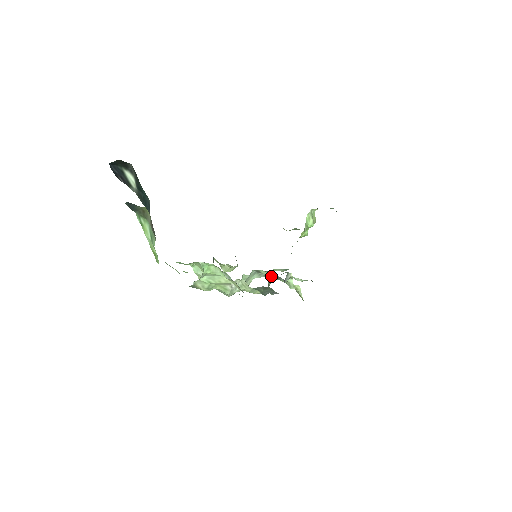
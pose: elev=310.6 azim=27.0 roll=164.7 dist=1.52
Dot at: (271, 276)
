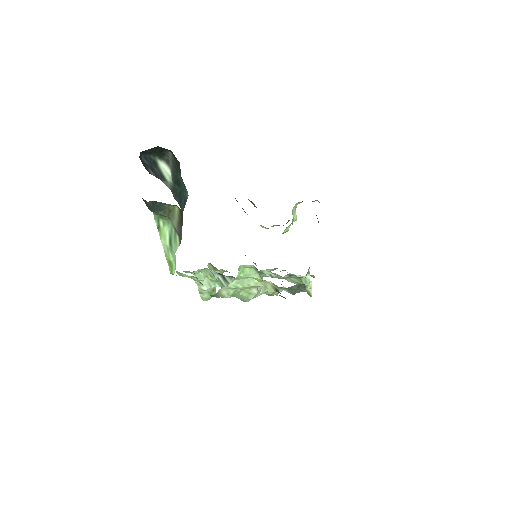
Dot at: (267, 276)
